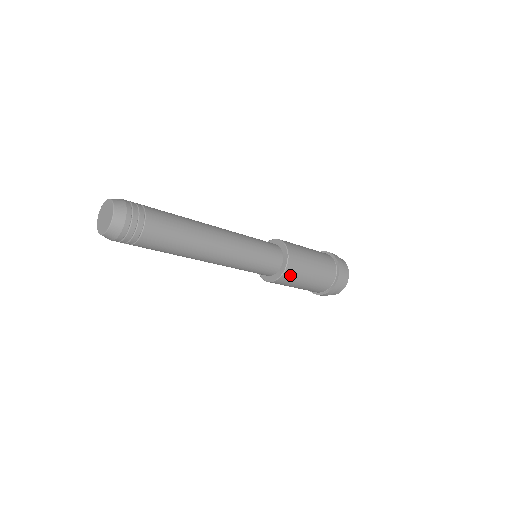
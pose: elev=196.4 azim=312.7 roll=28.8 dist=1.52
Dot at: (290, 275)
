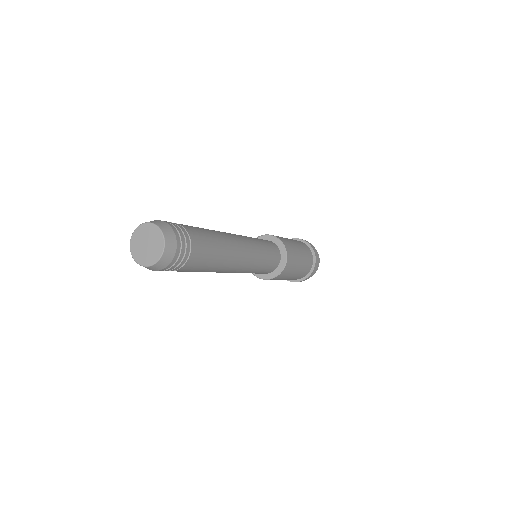
Dot at: (282, 276)
